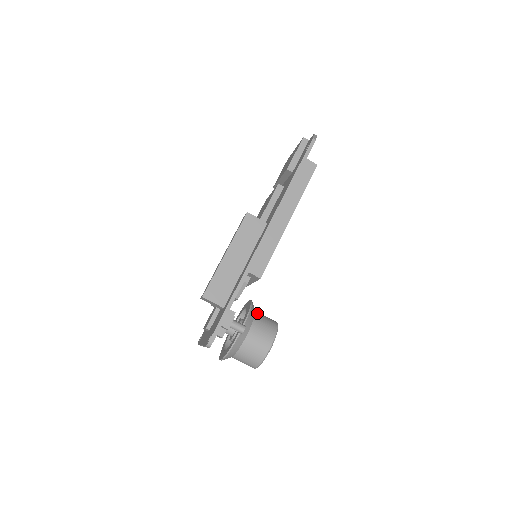
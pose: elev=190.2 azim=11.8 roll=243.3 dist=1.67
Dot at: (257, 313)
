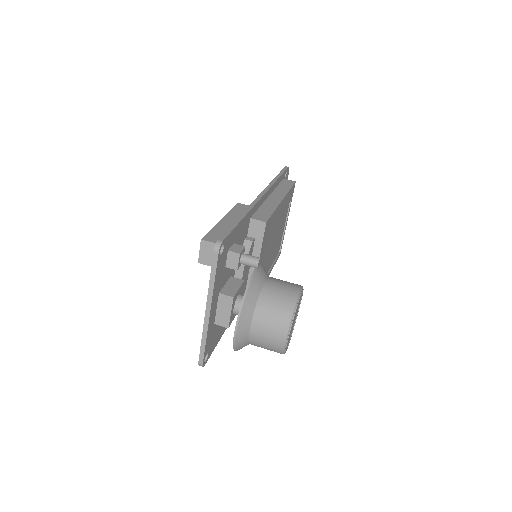
Dot at: occluded
